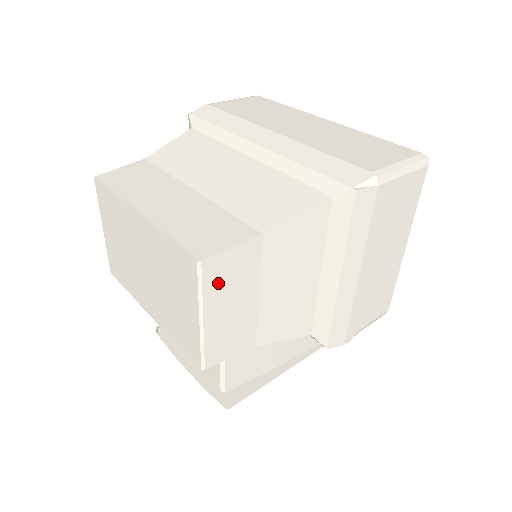
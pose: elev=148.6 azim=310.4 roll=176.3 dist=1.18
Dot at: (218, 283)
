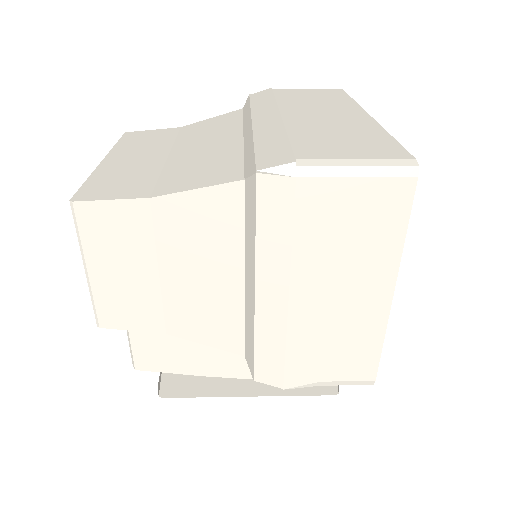
Dot at: (99, 235)
